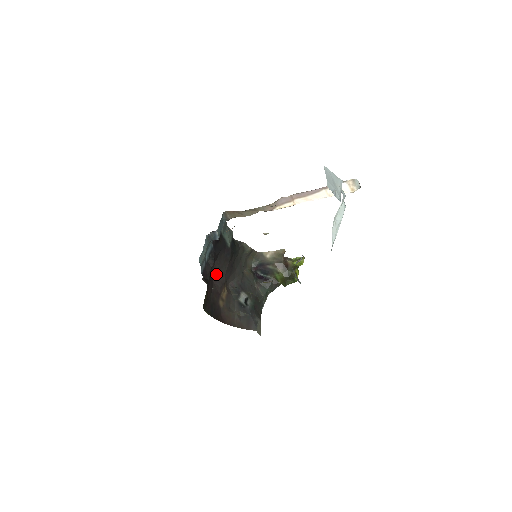
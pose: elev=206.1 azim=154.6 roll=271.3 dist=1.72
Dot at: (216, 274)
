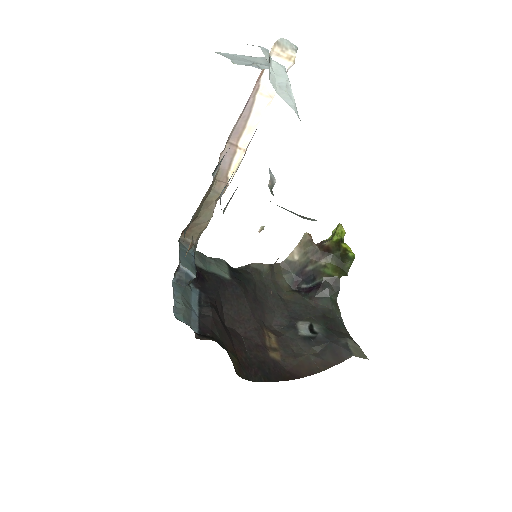
Dot at: (238, 324)
